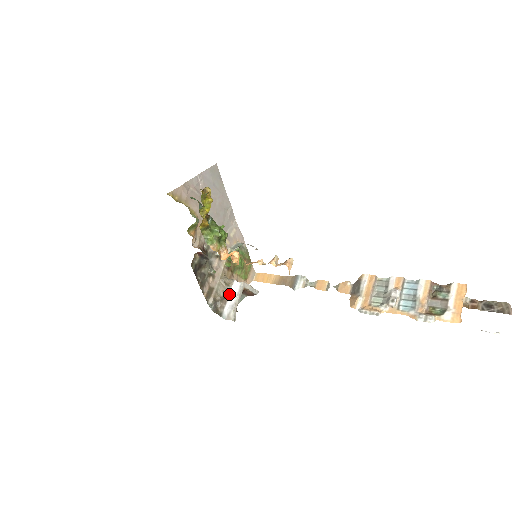
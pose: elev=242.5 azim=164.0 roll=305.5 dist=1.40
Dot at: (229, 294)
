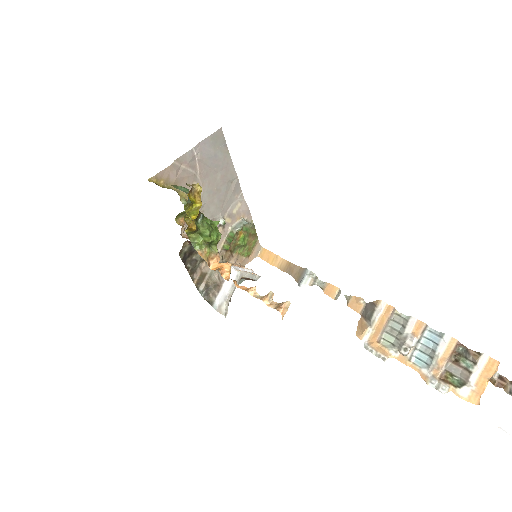
Dot at: (223, 282)
